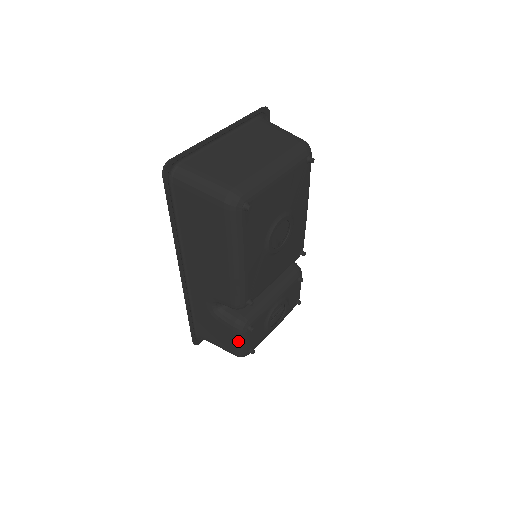
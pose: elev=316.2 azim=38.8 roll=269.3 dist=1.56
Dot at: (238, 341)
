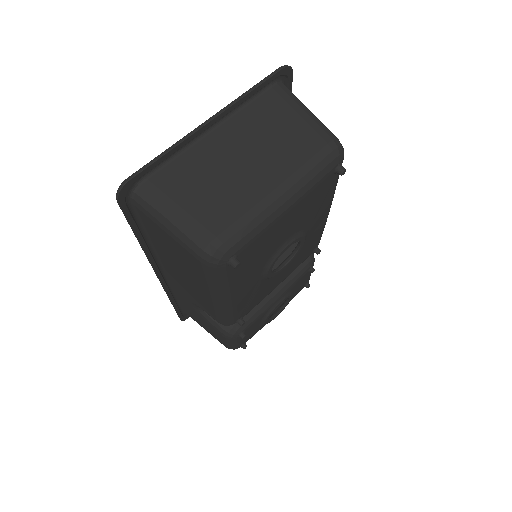
Dot at: (227, 342)
